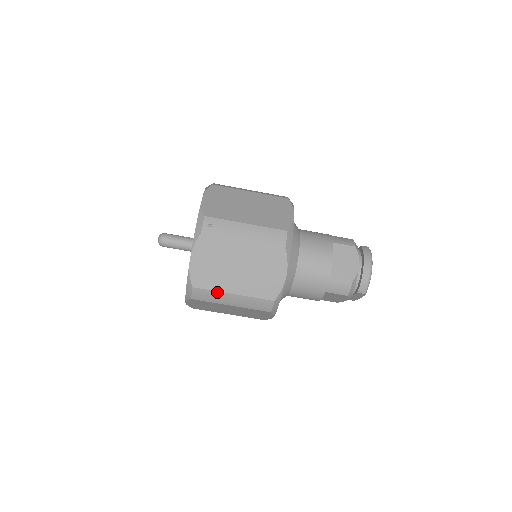
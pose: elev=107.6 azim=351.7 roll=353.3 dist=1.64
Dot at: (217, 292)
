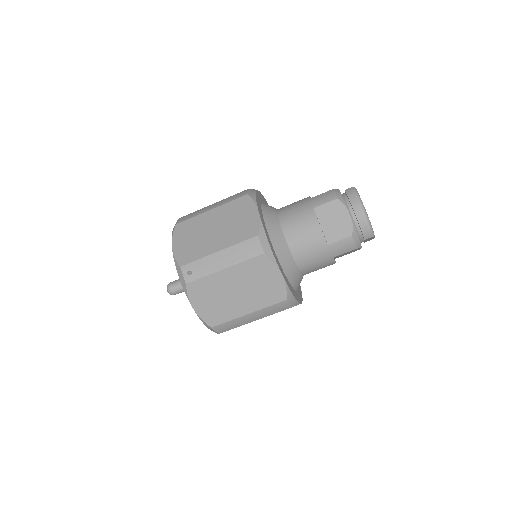
Dot at: (234, 320)
